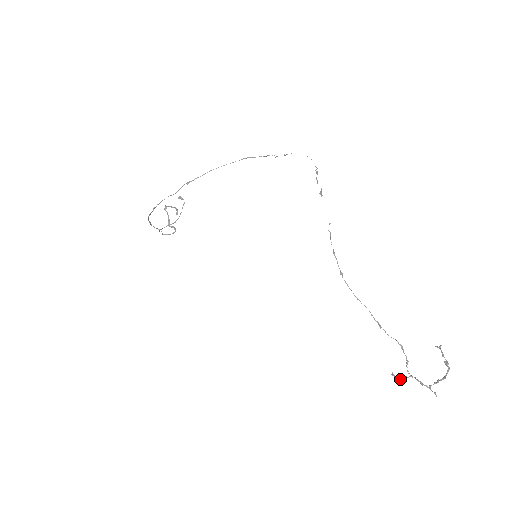
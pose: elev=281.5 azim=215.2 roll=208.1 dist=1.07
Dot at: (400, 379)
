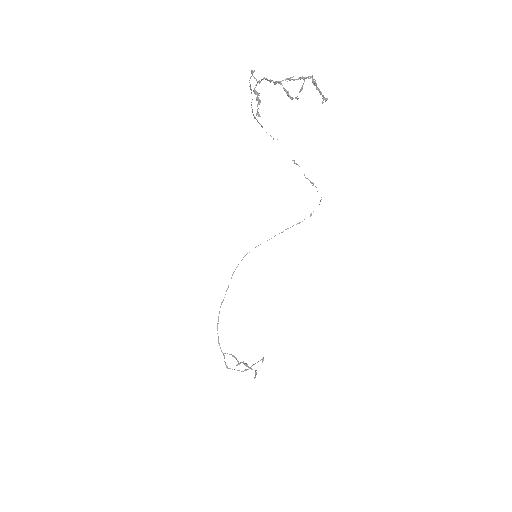
Dot at: (258, 104)
